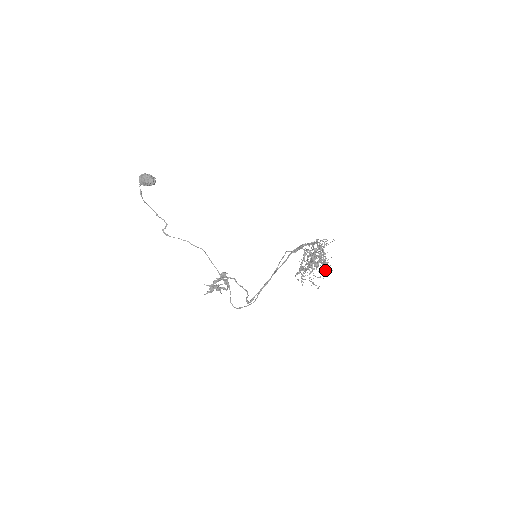
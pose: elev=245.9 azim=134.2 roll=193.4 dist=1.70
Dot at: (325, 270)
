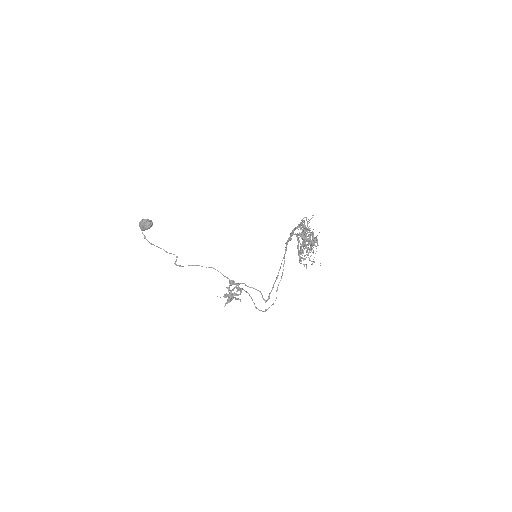
Dot at: occluded
